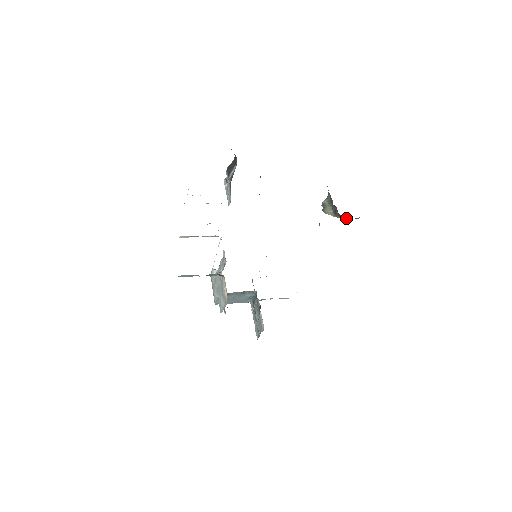
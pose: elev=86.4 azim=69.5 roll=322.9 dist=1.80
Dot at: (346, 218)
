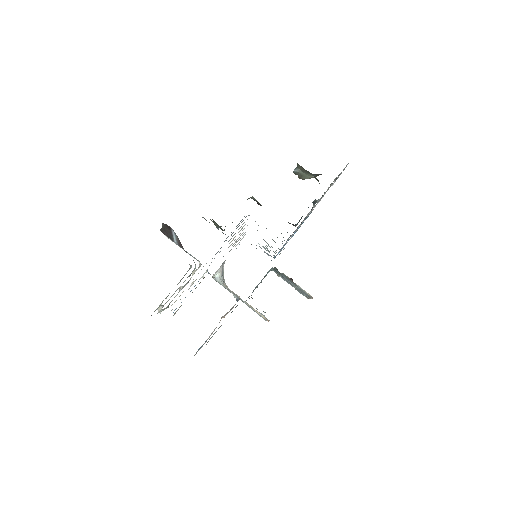
Dot at: occluded
